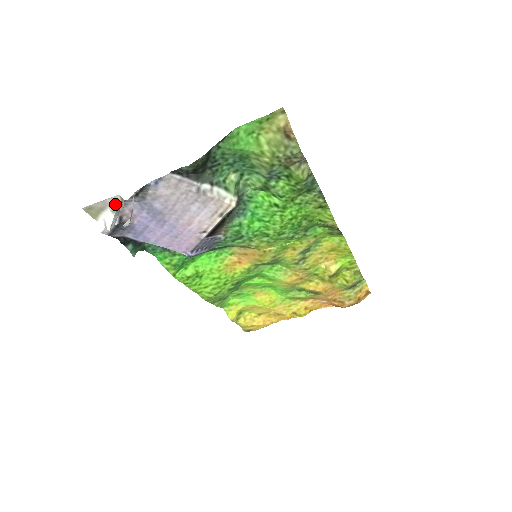
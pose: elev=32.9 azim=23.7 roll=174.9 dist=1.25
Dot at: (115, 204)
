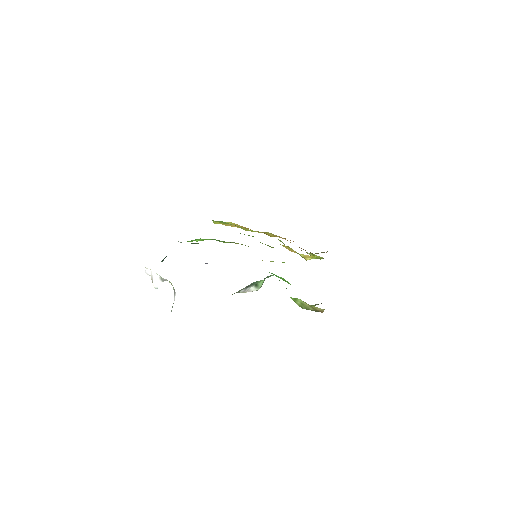
Dot at: (166, 279)
